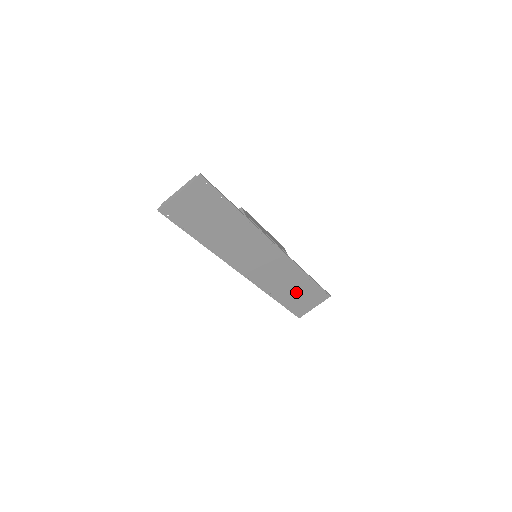
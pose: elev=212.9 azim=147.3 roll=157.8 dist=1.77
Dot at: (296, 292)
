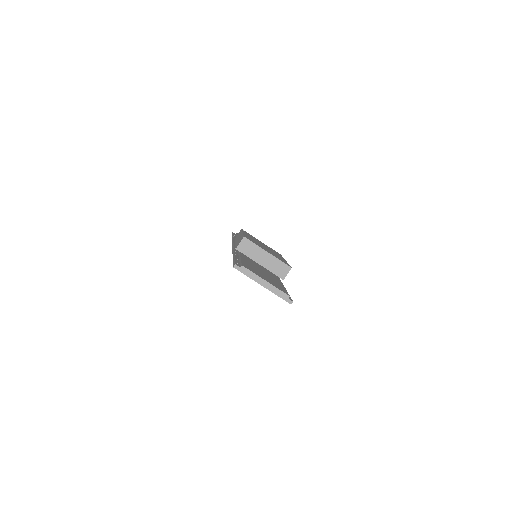
Dot at: occluded
